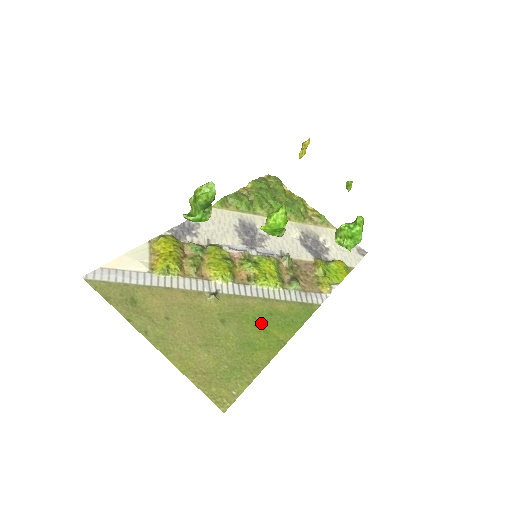
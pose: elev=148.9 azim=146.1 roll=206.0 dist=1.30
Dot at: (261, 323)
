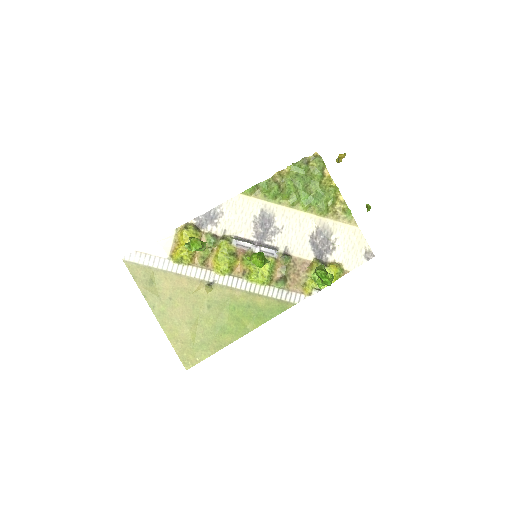
Dot at: (238, 313)
